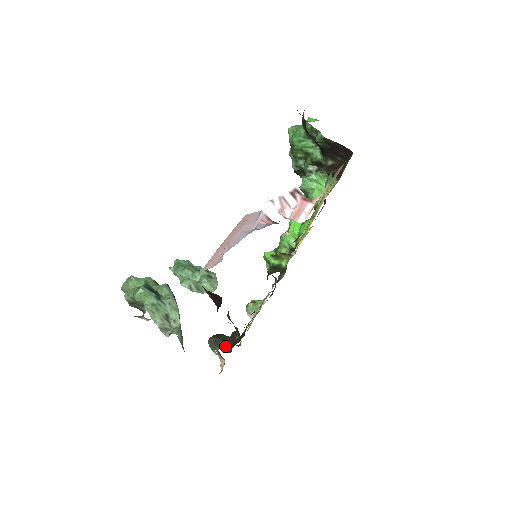
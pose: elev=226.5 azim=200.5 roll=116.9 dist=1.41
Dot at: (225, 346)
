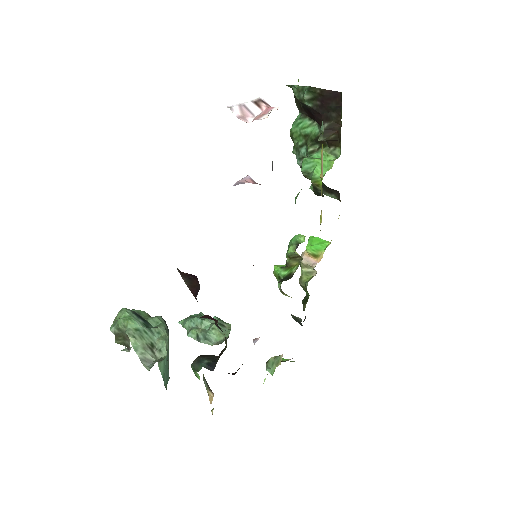
Dot at: (210, 363)
